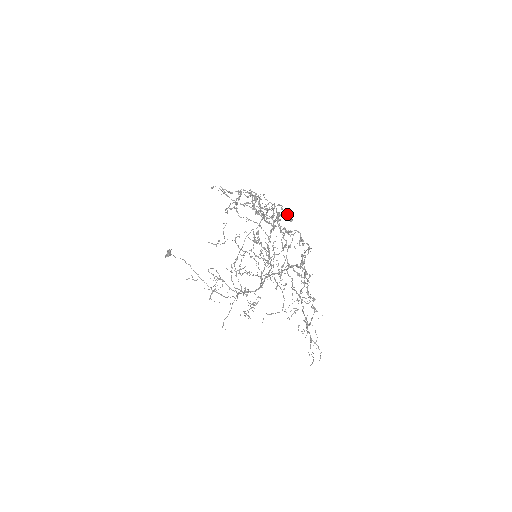
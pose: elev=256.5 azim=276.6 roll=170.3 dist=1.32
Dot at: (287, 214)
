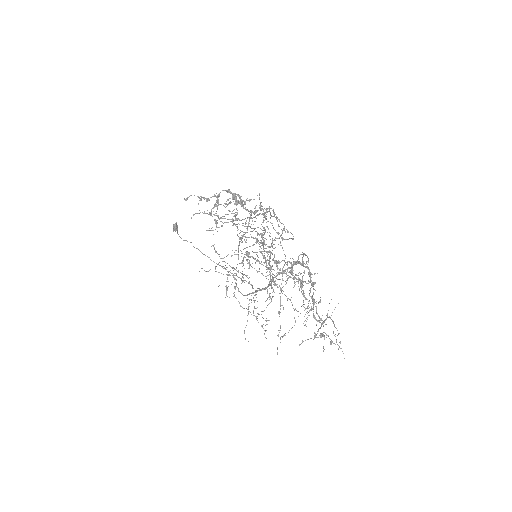
Dot at: occluded
